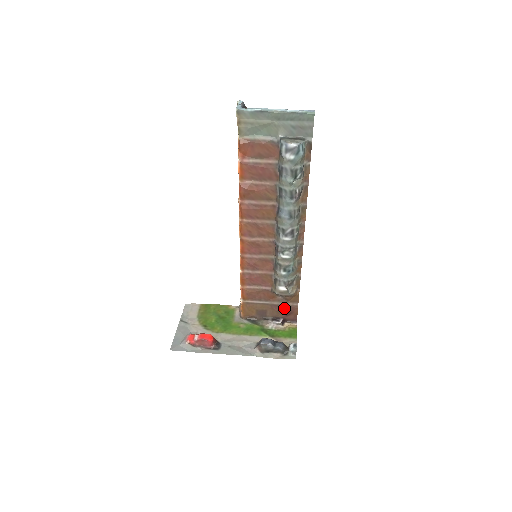
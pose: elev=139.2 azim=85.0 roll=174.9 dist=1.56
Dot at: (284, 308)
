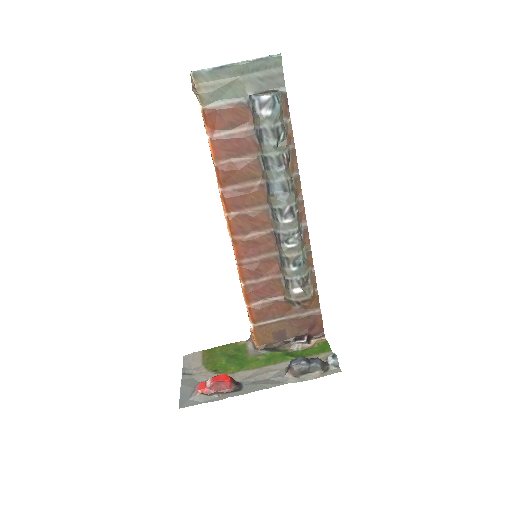
Dot at: (305, 320)
